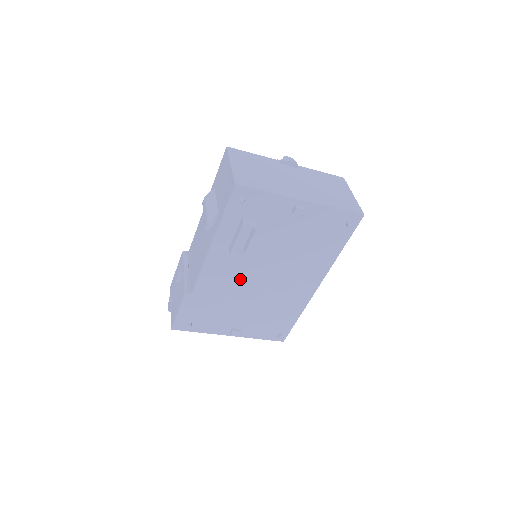
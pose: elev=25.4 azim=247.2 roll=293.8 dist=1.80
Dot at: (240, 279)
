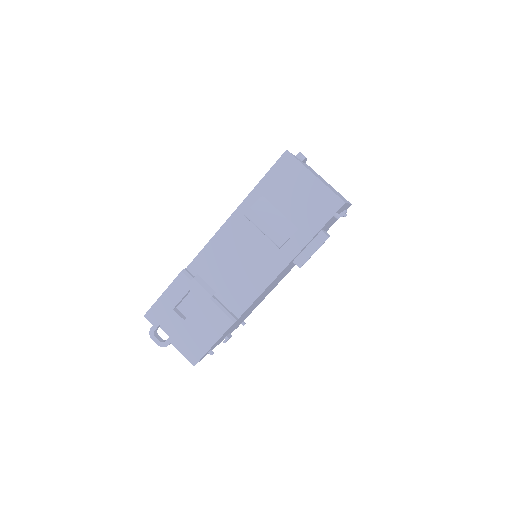
Dot at: (270, 287)
